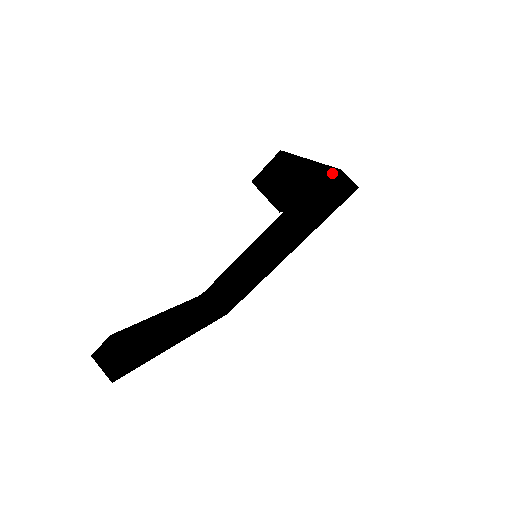
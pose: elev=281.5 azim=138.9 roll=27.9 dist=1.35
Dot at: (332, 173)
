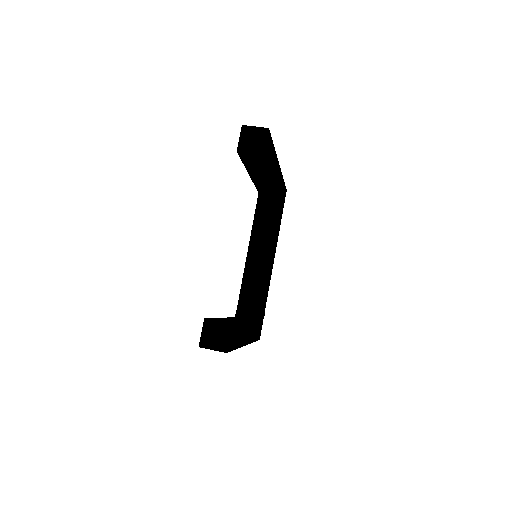
Dot at: occluded
